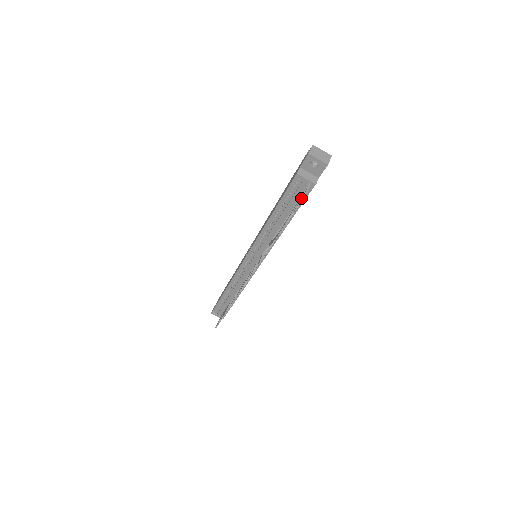
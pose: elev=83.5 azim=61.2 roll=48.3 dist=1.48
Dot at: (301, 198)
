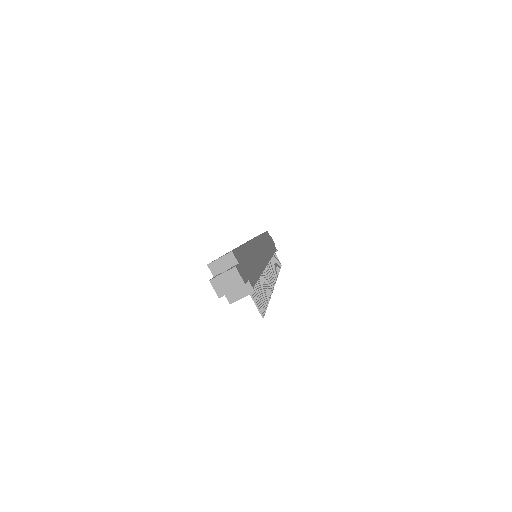
Dot at: (257, 307)
